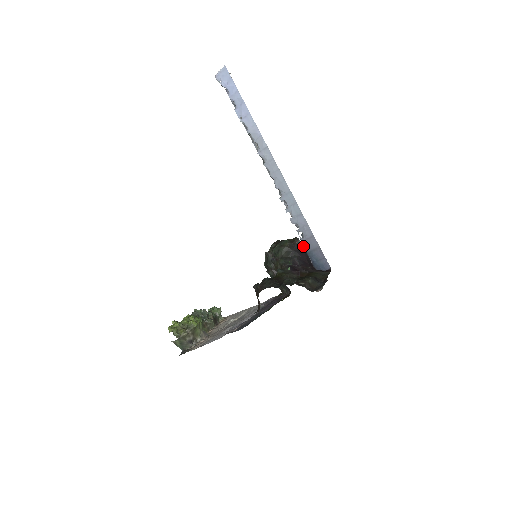
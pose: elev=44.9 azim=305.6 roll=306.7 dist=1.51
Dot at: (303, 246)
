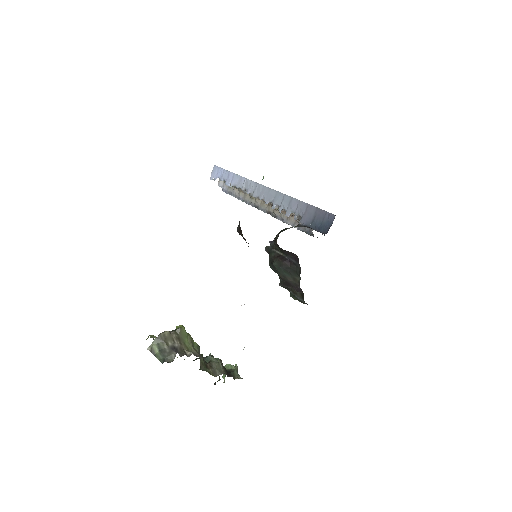
Dot at: (304, 225)
